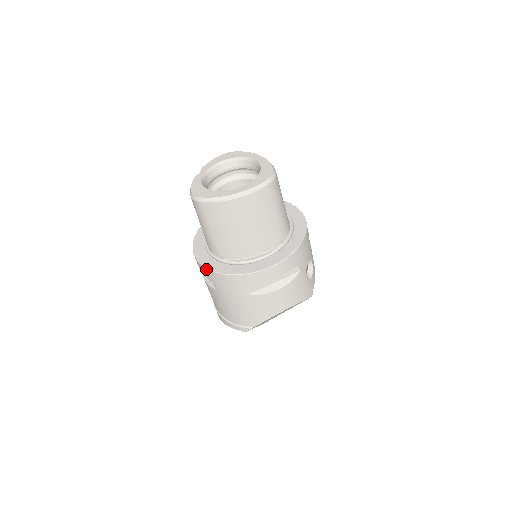
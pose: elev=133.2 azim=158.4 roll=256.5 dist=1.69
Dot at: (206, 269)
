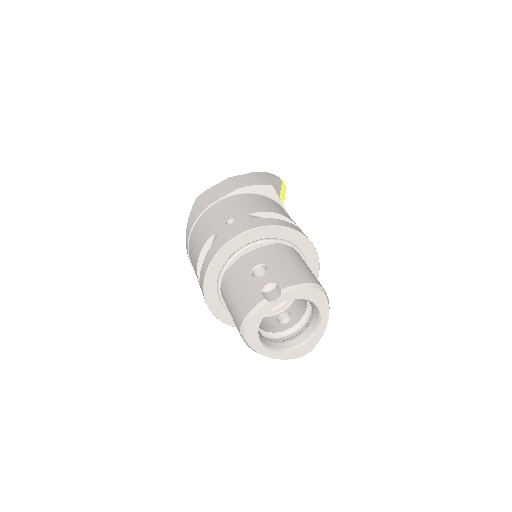
Dot at: (203, 292)
